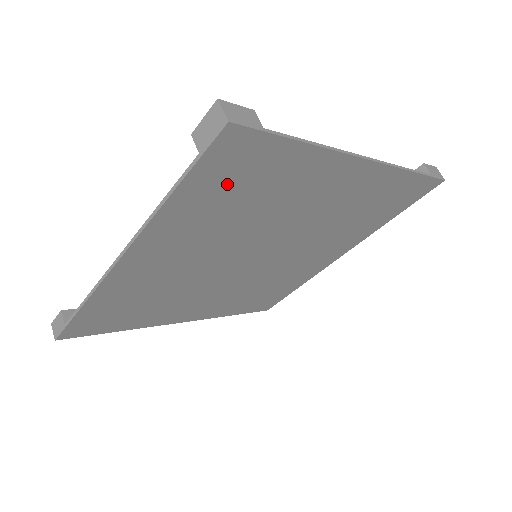
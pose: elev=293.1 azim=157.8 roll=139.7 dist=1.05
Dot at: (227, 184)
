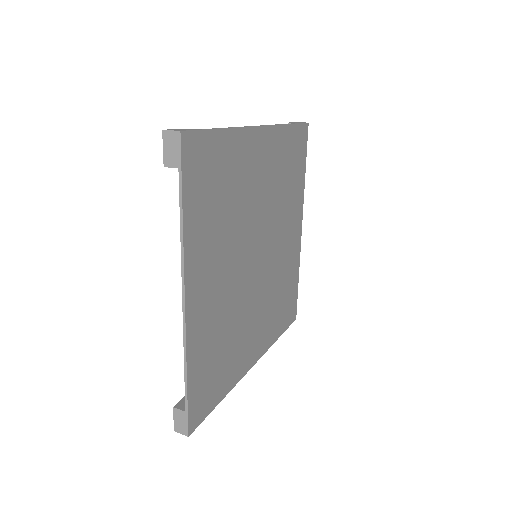
Dot at: (205, 187)
